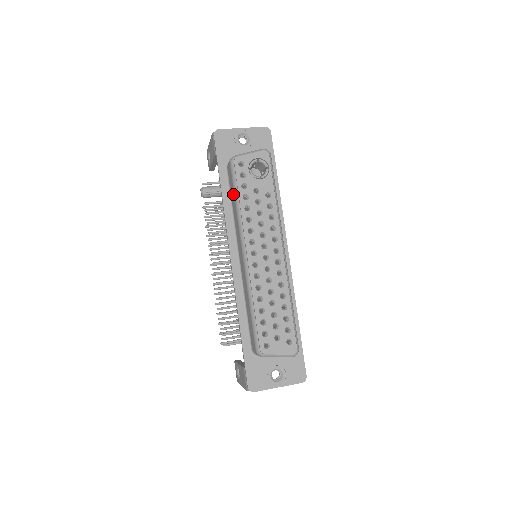
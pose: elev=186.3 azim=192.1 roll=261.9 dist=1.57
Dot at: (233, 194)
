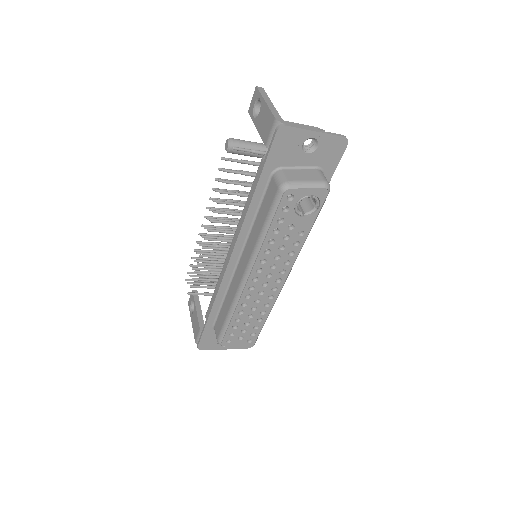
Dot at: (264, 217)
